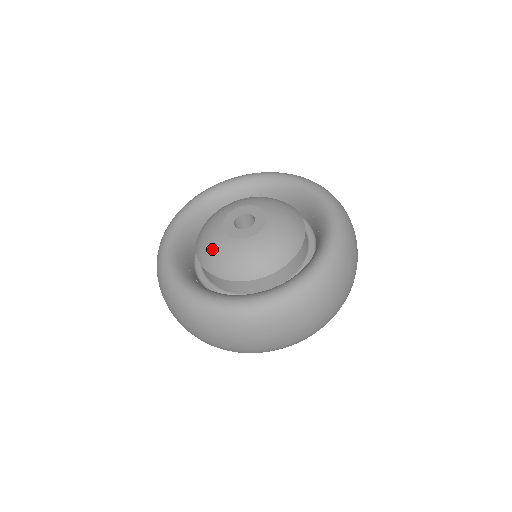
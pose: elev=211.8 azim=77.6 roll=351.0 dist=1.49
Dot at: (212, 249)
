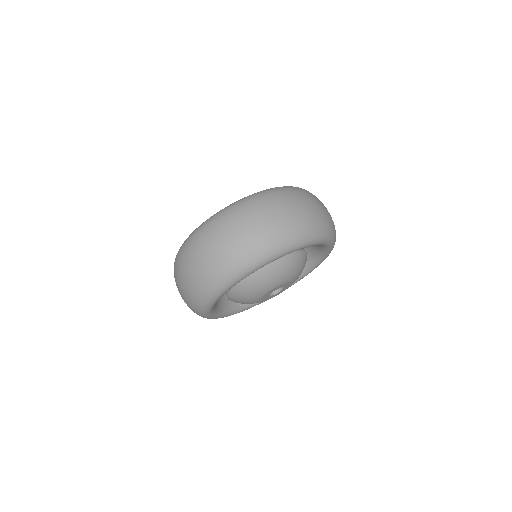
Dot at: occluded
